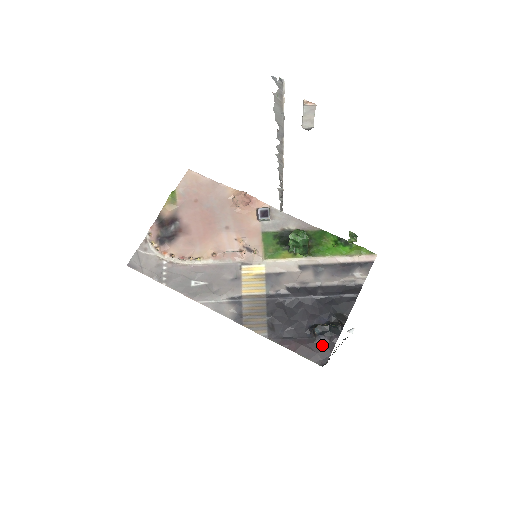
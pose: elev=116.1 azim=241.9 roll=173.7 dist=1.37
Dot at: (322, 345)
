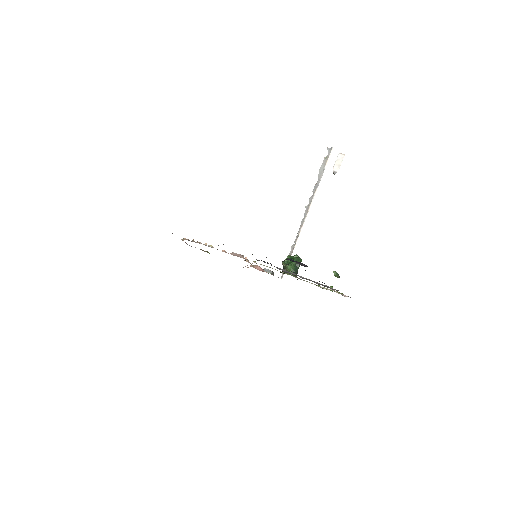
Dot at: (291, 260)
